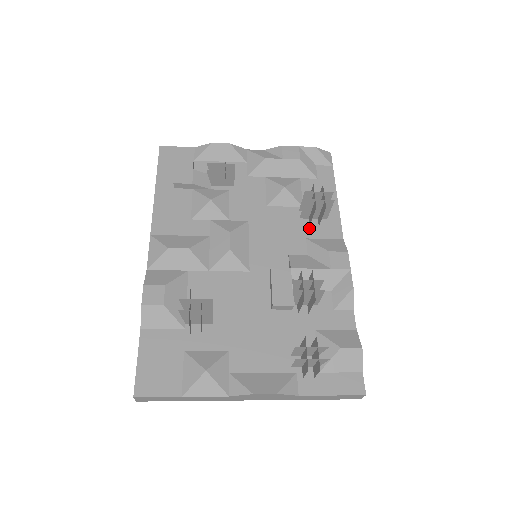
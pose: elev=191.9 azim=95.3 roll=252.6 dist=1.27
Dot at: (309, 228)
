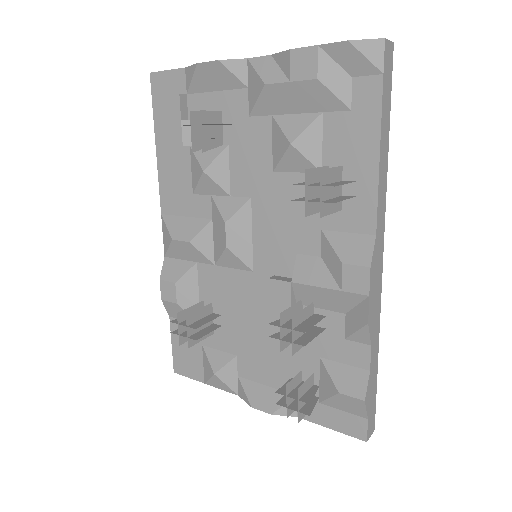
Dot at: occluded
